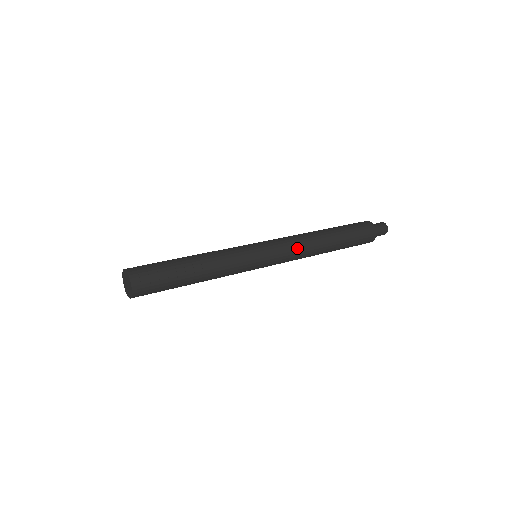
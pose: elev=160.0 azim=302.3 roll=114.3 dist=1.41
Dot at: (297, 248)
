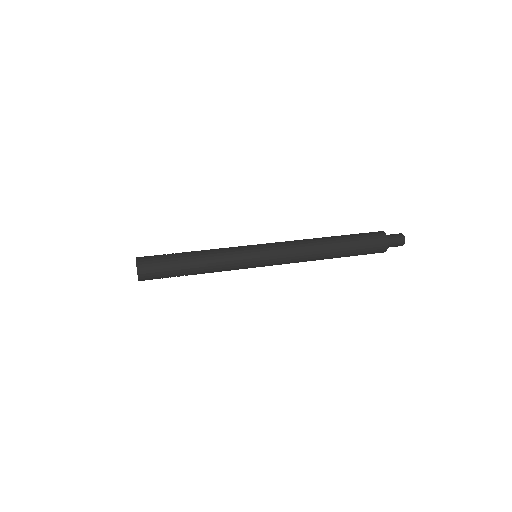
Dot at: (295, 257)
